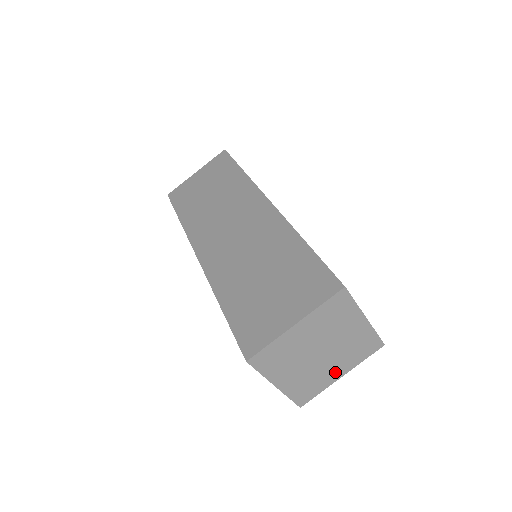
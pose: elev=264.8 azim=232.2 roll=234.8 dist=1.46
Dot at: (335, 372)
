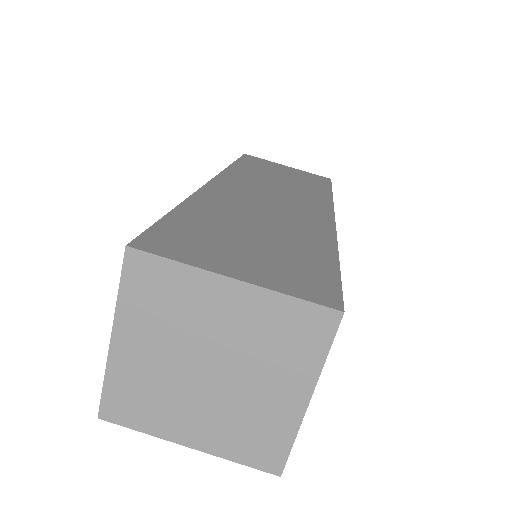
Dot at: (189, 427)
